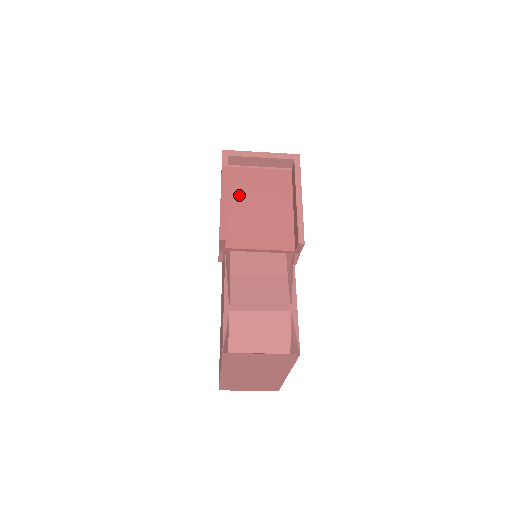
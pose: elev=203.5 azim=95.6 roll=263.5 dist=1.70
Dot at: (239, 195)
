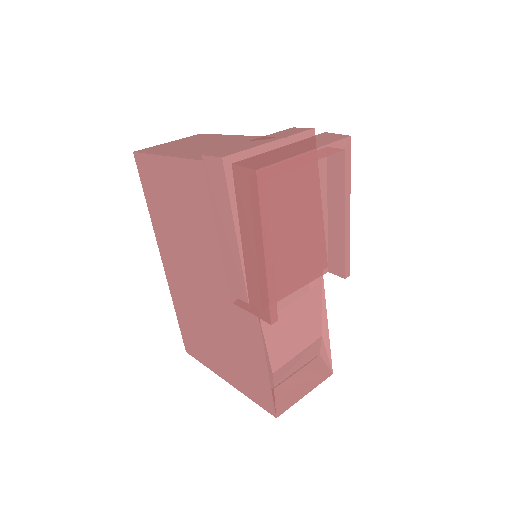
Dot at: occluded
